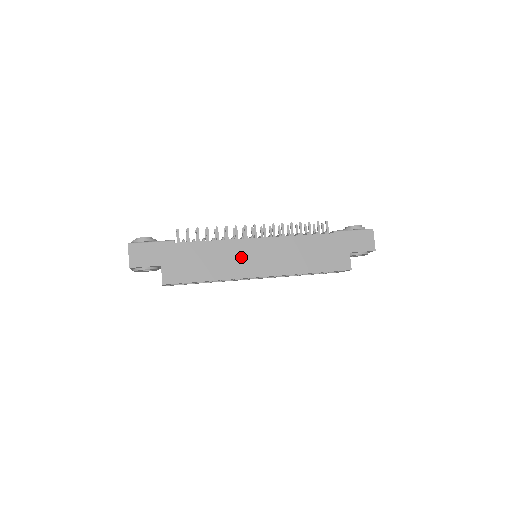
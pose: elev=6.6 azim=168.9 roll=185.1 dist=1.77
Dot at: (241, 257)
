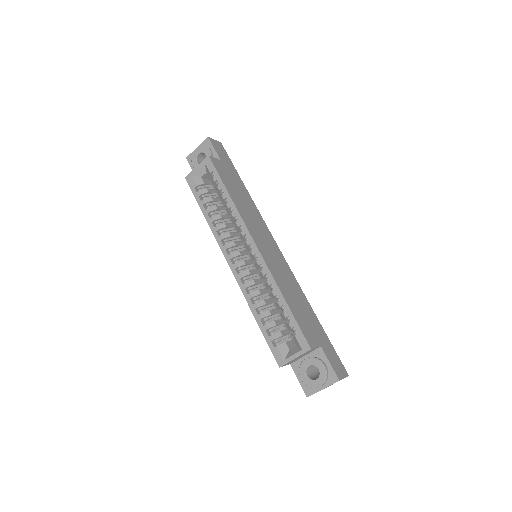
Dot at: (259, 228)
